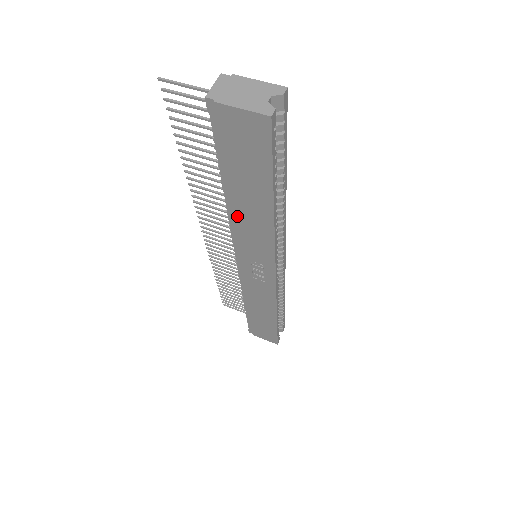
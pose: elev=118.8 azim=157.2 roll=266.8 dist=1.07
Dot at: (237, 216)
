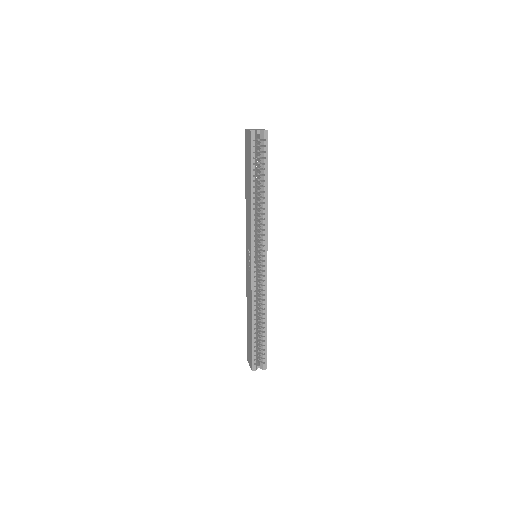
Dot at: (246, 205)
